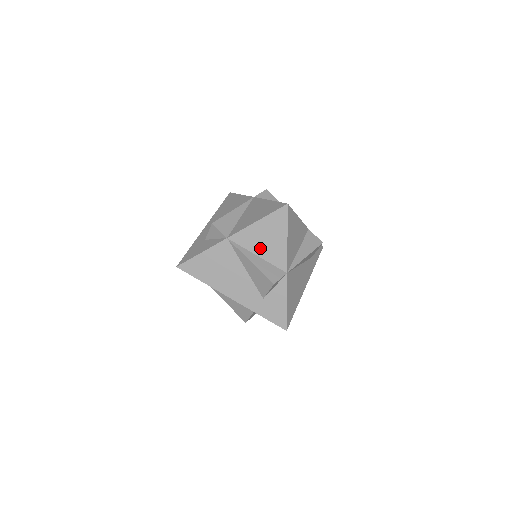
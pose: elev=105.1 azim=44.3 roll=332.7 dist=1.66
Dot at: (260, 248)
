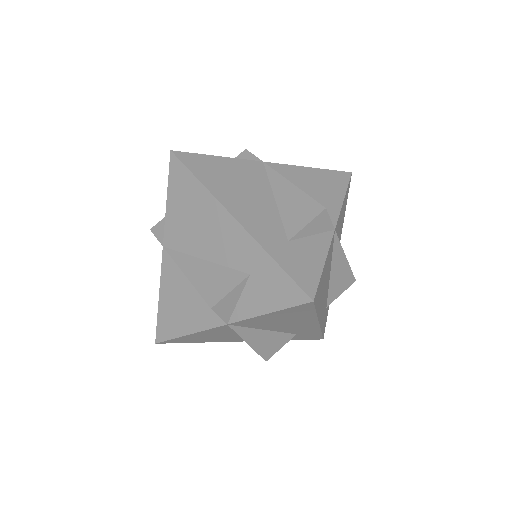
Dot at: (304, 190)
